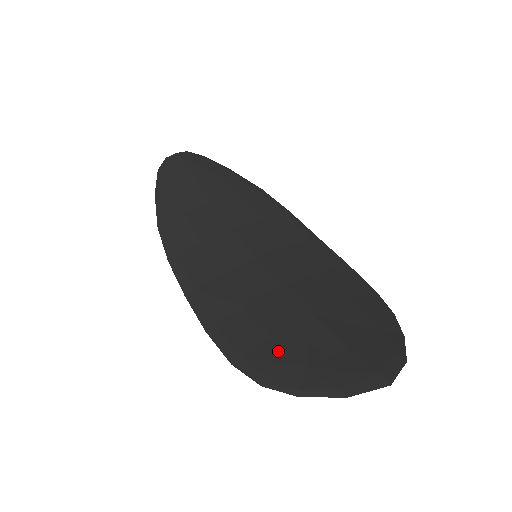
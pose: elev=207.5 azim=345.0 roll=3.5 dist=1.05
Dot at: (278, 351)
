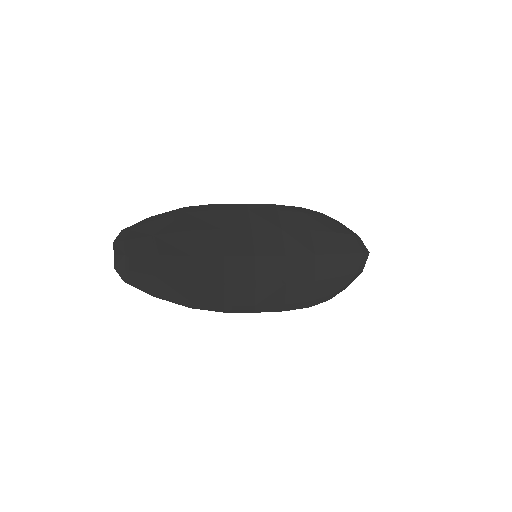
Dot at: (323, 283)
